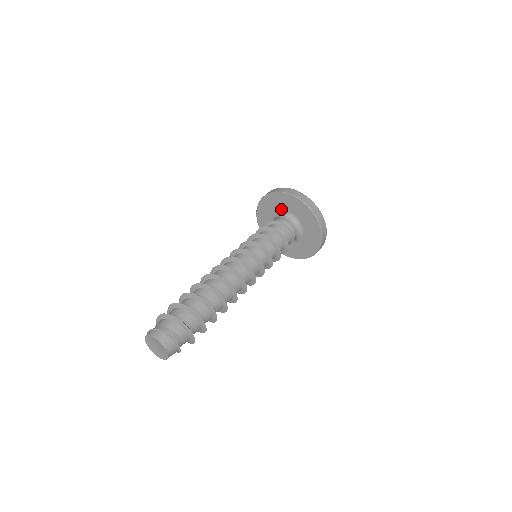
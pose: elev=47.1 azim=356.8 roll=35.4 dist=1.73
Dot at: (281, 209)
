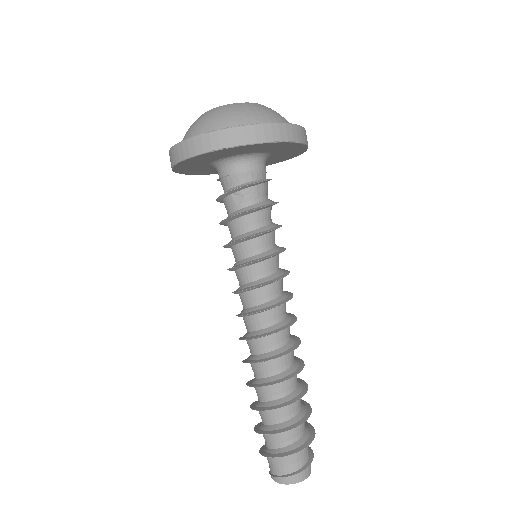
Dot at: (233, 155)
